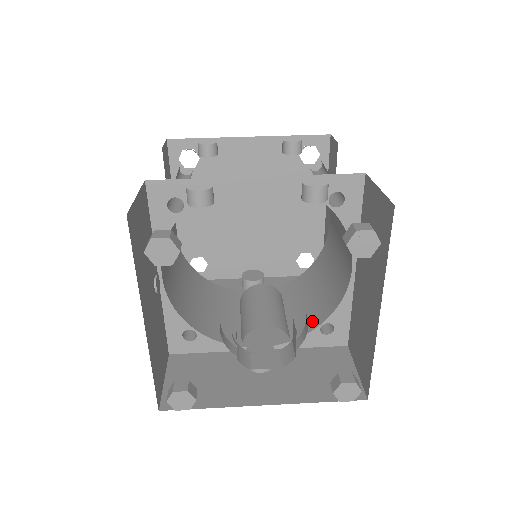
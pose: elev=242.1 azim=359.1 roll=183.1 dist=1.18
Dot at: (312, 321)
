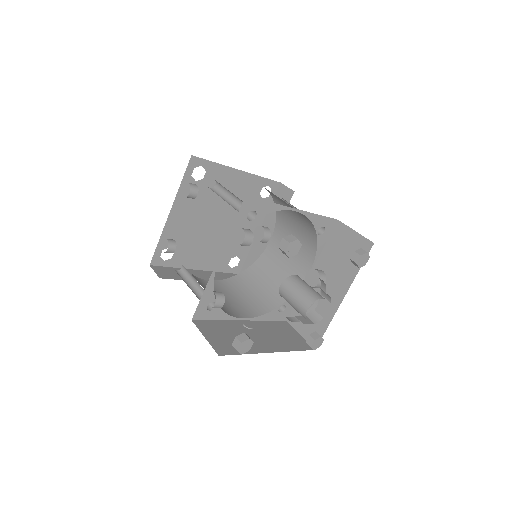
Dot at: (311, 235)
